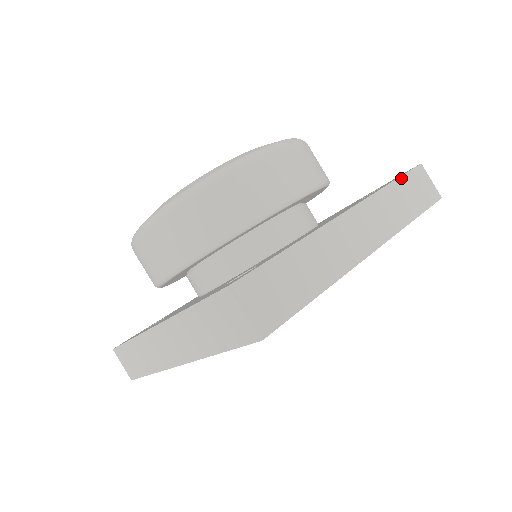
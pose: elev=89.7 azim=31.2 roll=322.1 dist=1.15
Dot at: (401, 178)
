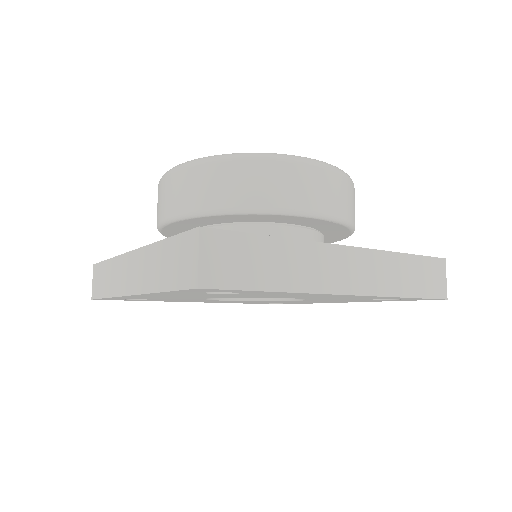
Dot at: (417, 256)
